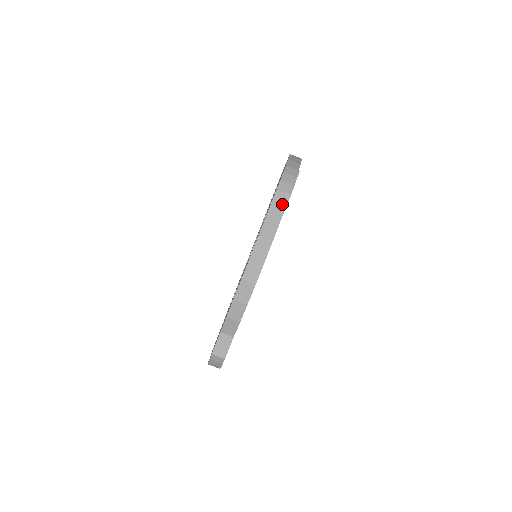
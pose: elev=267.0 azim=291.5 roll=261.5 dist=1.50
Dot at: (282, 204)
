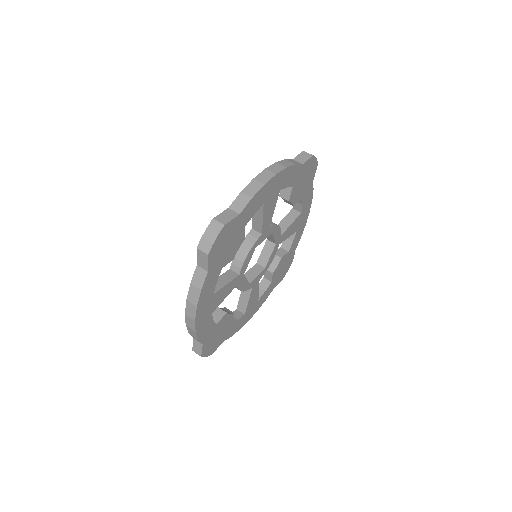
Dot at: (305, 158)
